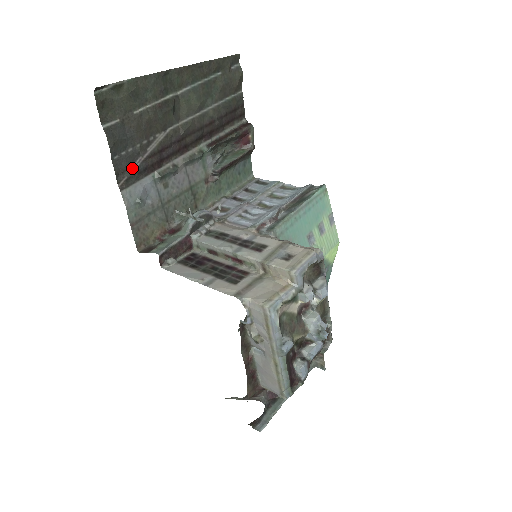
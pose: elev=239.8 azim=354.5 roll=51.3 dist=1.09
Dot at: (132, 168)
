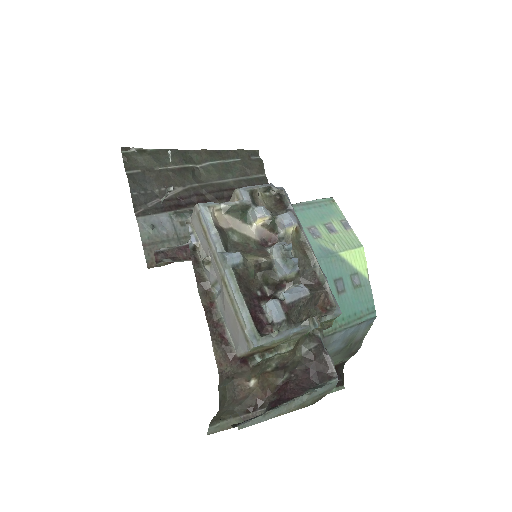
Dot at: (150, 204)
